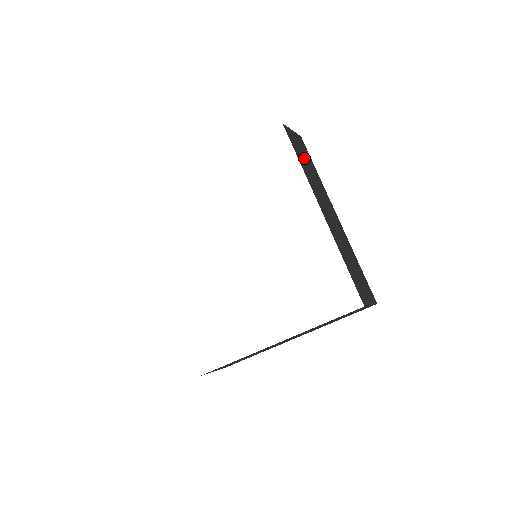
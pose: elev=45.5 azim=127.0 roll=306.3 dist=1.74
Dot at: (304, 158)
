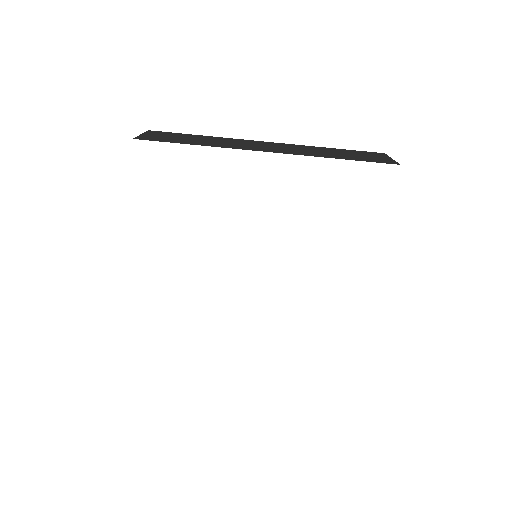
Dot at: (185, 139)
